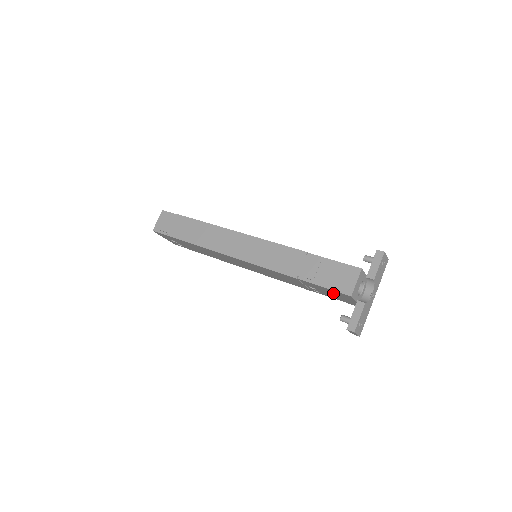
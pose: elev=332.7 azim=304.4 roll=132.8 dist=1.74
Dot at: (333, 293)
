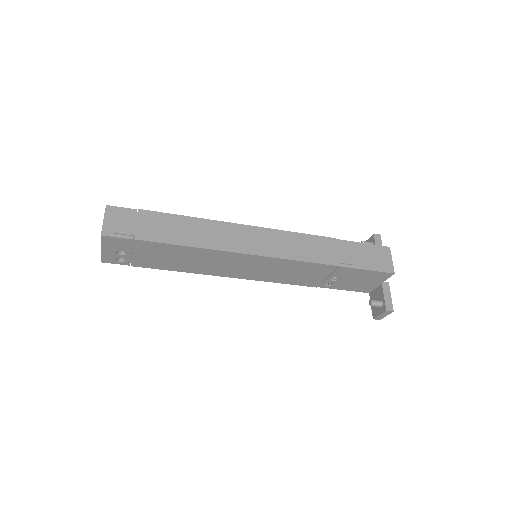
Dot at: (364, 278)
